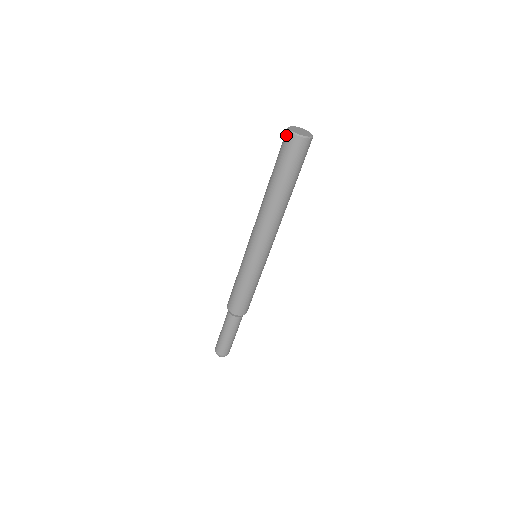
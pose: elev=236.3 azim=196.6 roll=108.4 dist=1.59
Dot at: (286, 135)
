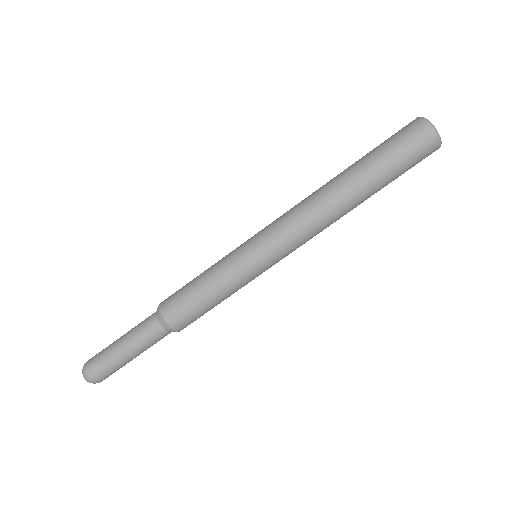
Dot at: (413, 120)
